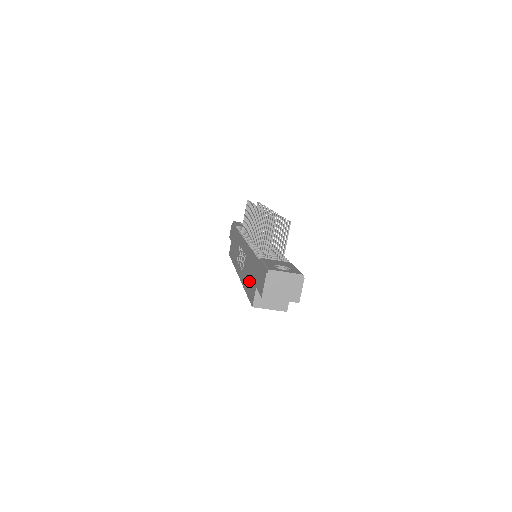
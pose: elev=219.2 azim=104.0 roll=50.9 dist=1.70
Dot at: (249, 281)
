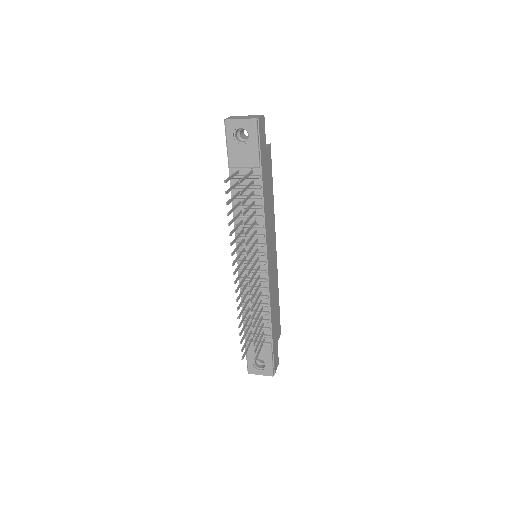
Dot at: occluded
